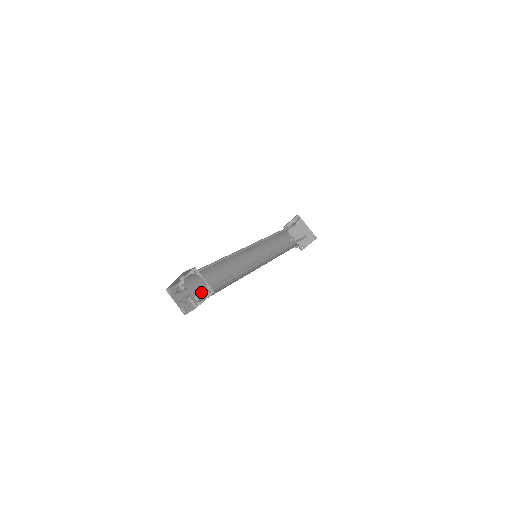
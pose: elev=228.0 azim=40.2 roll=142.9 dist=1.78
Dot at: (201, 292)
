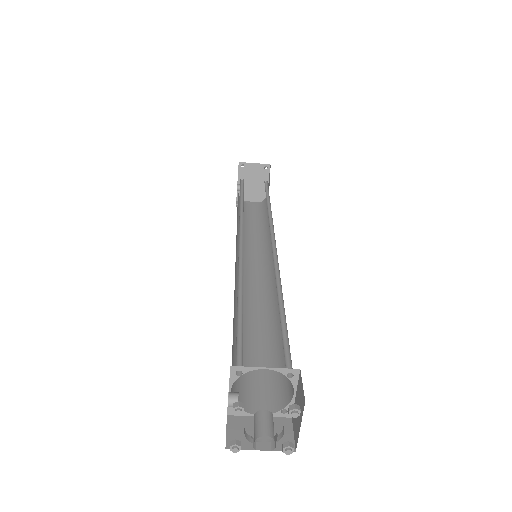
Dot at: occluded
